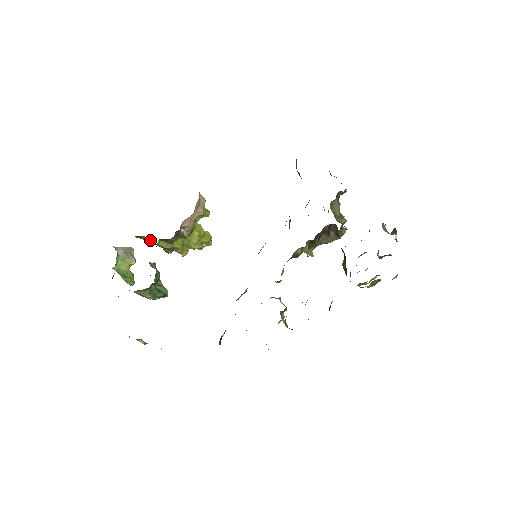
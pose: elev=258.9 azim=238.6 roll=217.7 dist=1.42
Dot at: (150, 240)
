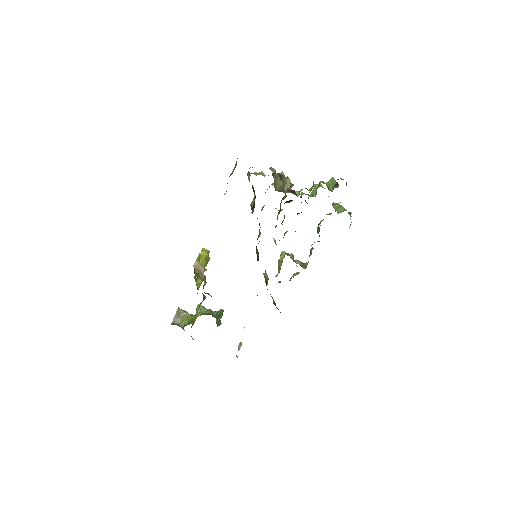
Dot at: occluded
